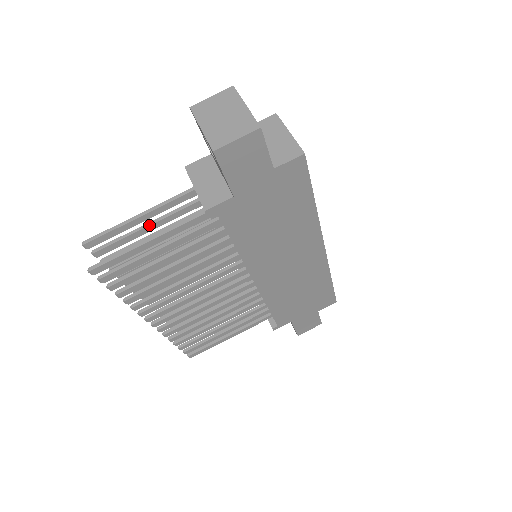
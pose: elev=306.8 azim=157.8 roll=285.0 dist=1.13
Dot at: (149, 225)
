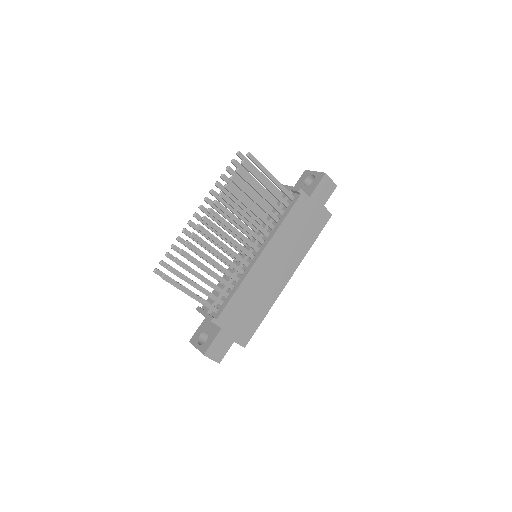
Dot at: occluded
